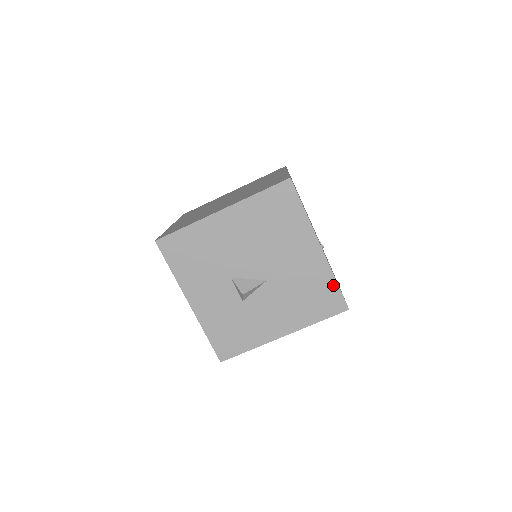
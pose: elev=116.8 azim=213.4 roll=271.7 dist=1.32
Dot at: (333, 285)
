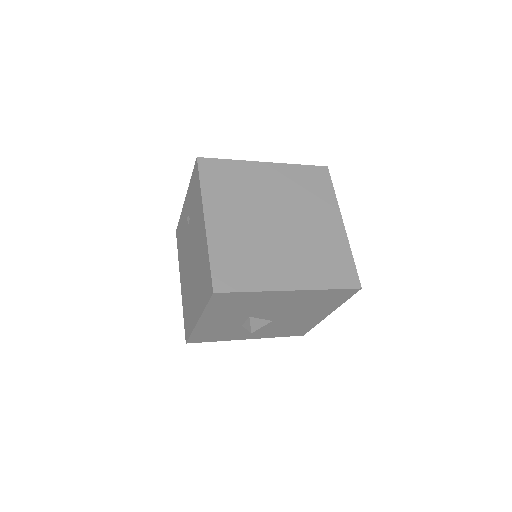
Dot at: (310, 328)
